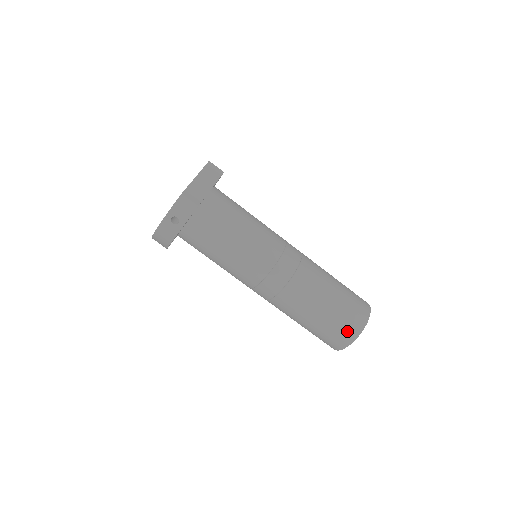
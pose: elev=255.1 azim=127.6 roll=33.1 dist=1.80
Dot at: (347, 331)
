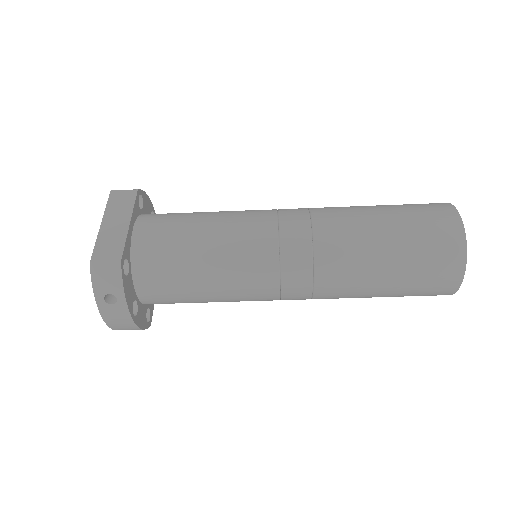
Dot at: (444, 265)
